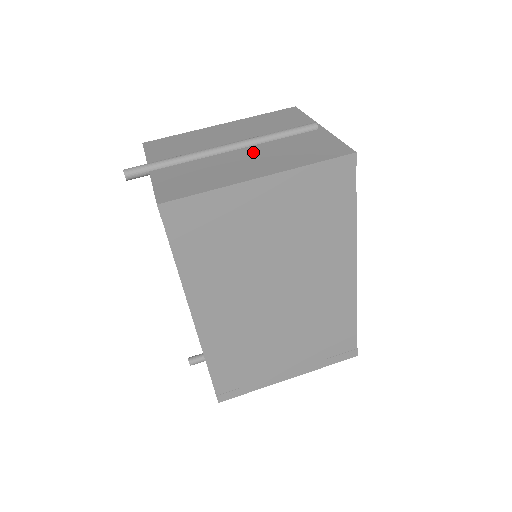
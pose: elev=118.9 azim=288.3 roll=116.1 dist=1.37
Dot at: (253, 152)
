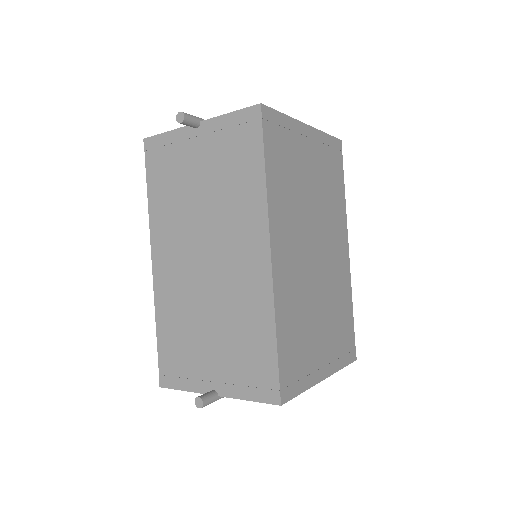
Dot at: occluded
